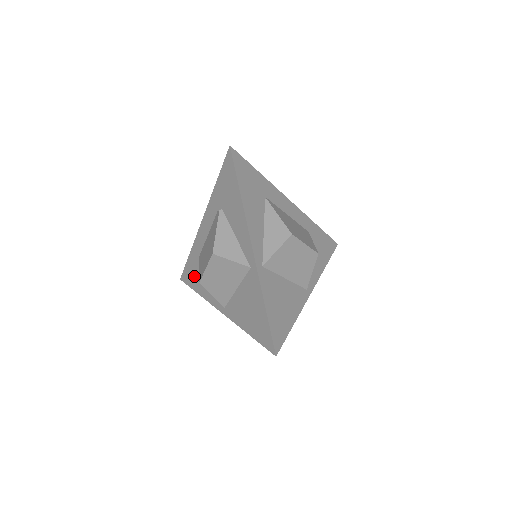
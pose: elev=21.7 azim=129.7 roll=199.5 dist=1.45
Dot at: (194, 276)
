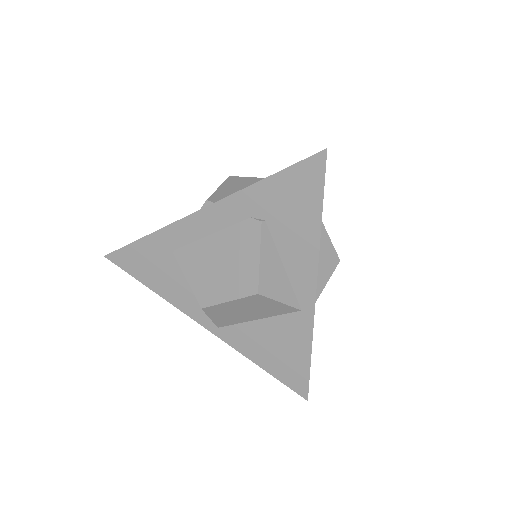
Dot at: (150, 268)
